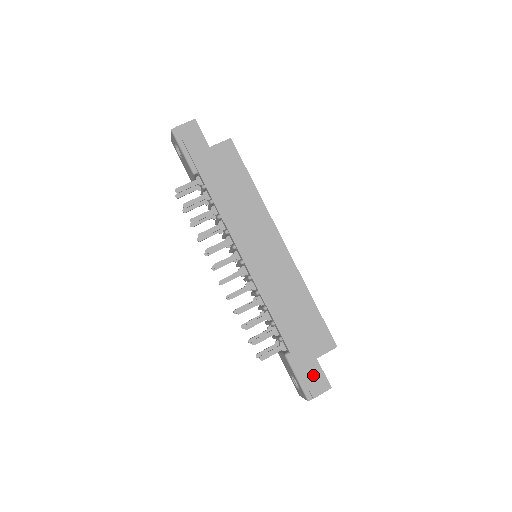
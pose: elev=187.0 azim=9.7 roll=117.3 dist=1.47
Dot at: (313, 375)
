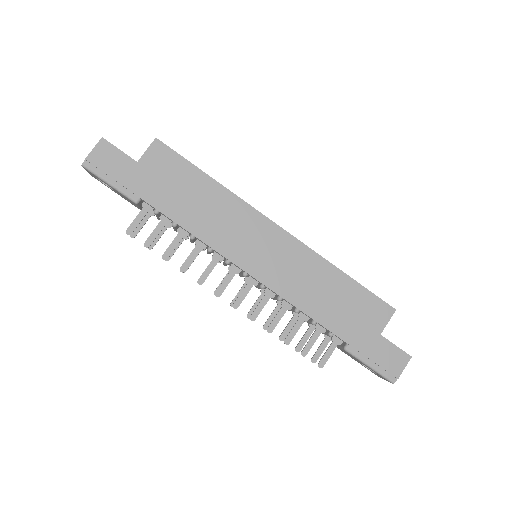
Dot at: (385, 354)
